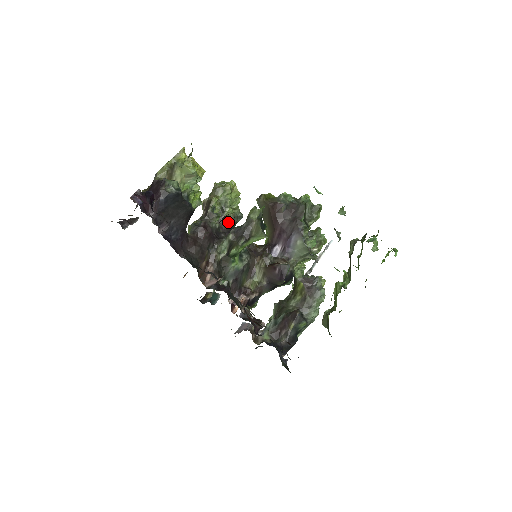
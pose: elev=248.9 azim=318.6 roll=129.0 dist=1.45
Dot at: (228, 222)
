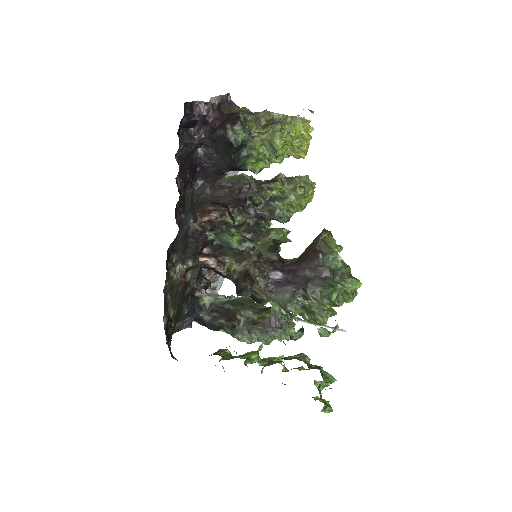
Dot at: (270, 211)
